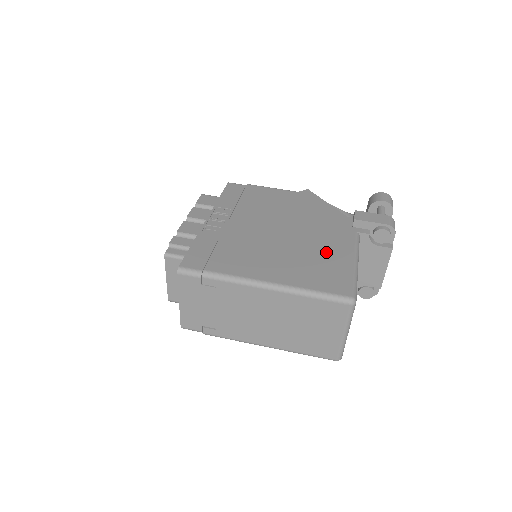
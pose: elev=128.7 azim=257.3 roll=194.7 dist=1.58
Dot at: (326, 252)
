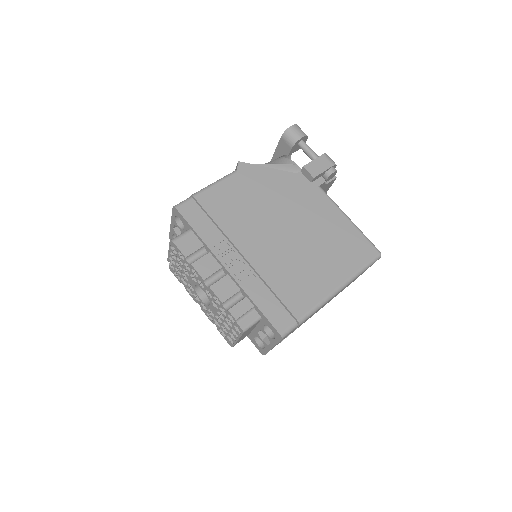
Dot at: (329, 226)
